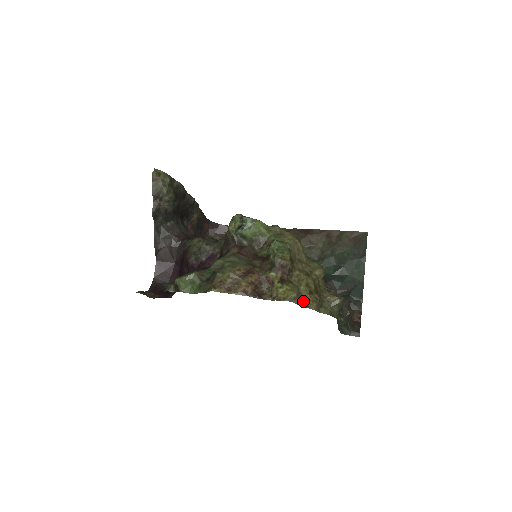
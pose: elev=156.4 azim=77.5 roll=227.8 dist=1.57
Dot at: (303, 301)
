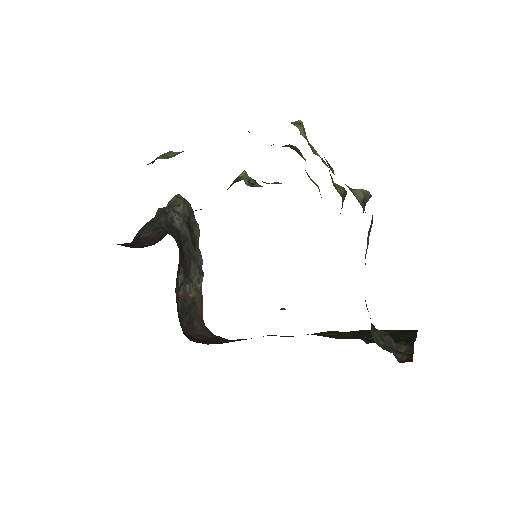
Dot at: occluded
